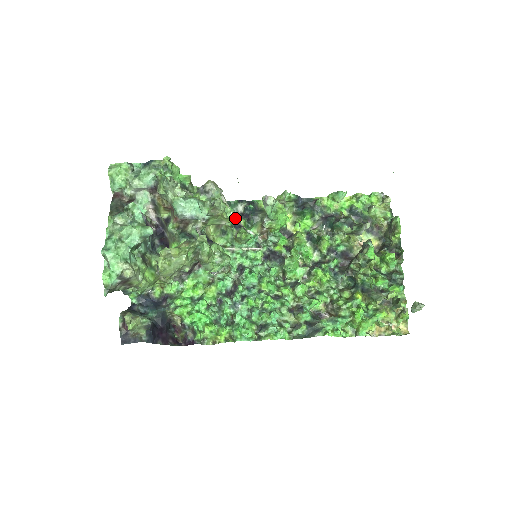
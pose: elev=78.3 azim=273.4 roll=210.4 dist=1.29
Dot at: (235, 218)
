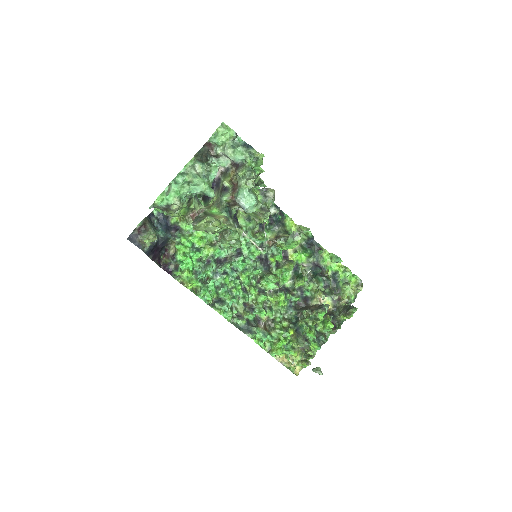
Dot at: occluded
